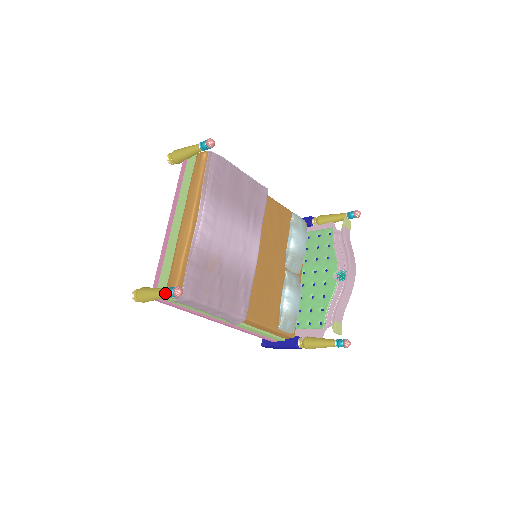
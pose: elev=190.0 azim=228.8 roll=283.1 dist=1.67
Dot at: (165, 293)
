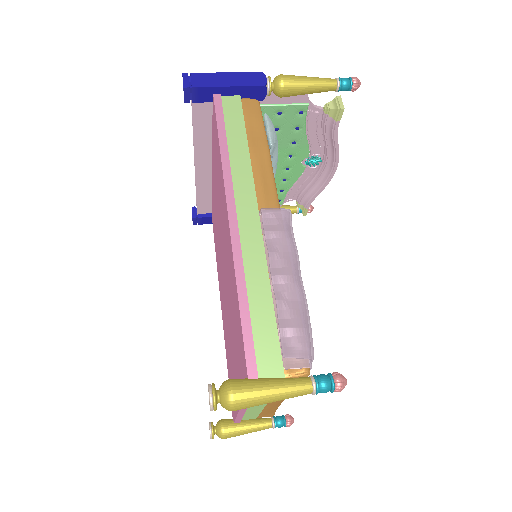
Dot at: occluded
